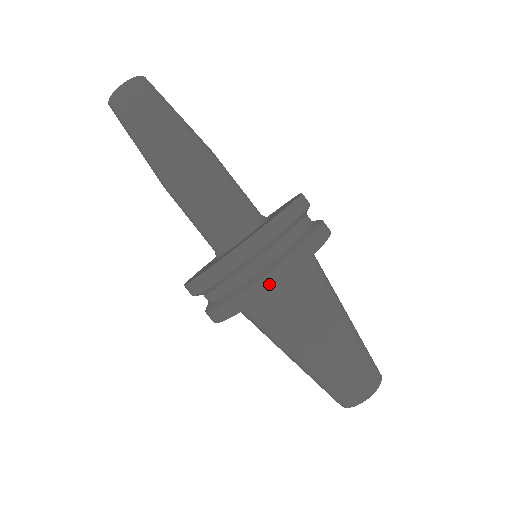
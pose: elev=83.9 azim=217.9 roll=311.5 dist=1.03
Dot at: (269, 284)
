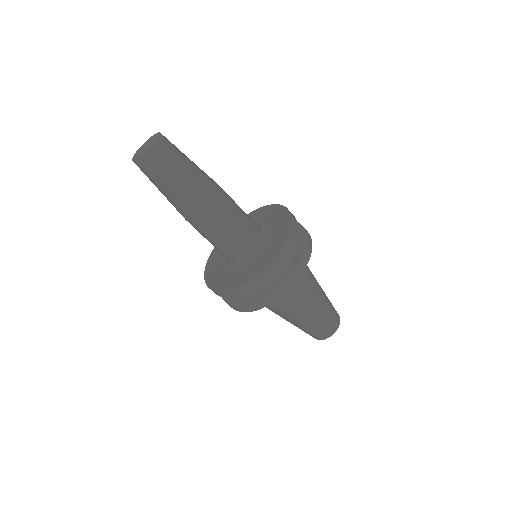
Dot at: (304, 264)
